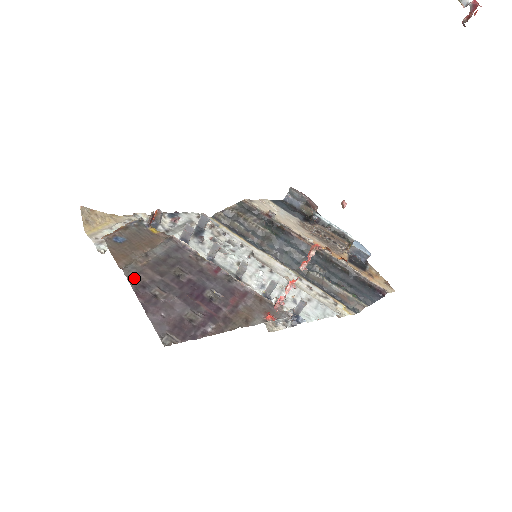
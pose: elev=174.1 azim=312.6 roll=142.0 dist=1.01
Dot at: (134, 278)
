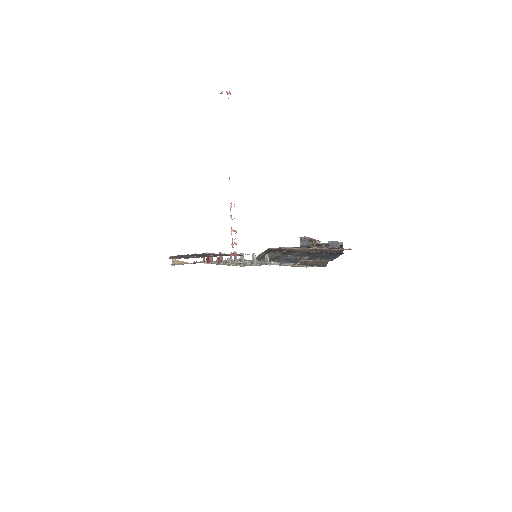
Dot at: (173, 256)
